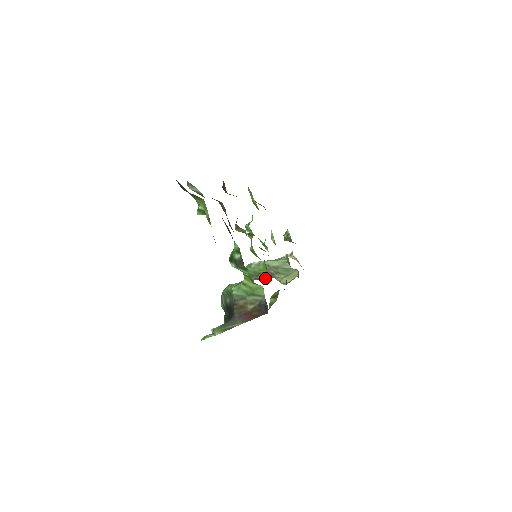
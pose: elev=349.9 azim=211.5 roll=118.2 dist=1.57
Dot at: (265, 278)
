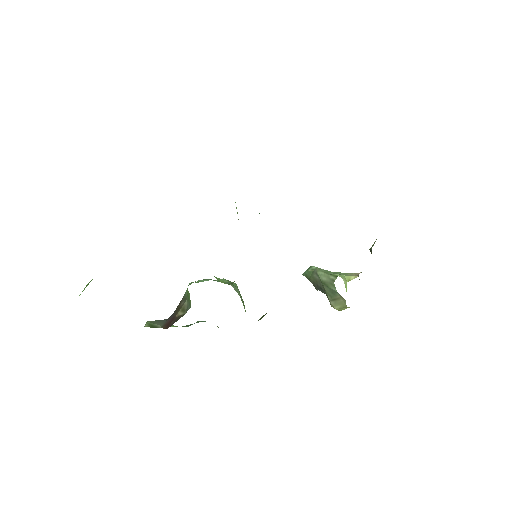
Dot at: occluded
